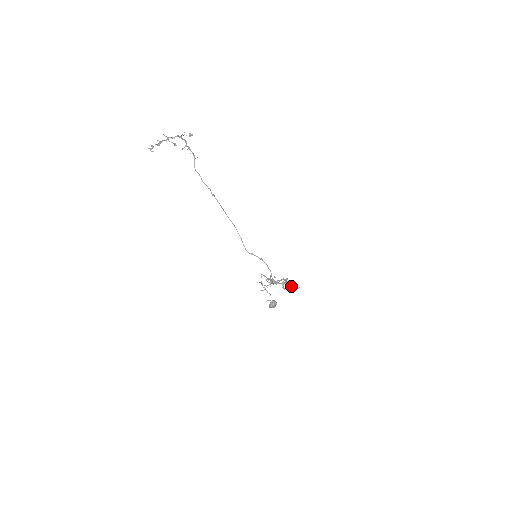
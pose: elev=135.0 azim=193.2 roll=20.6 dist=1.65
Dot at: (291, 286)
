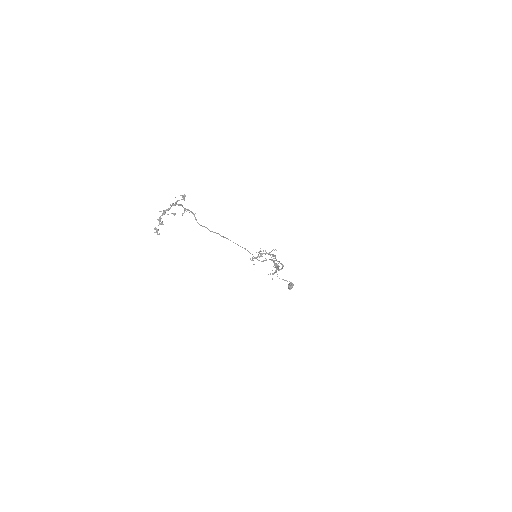
Dot at: occluded
